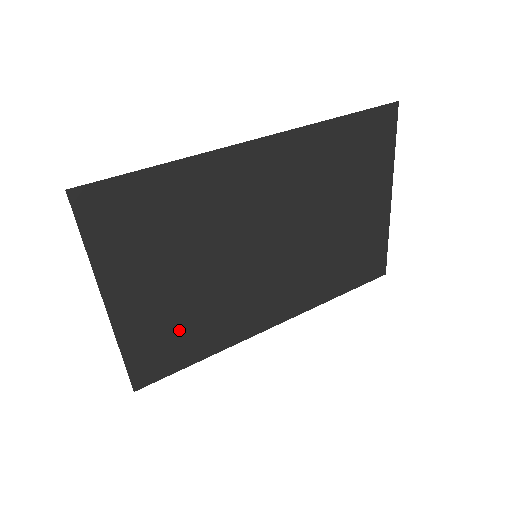
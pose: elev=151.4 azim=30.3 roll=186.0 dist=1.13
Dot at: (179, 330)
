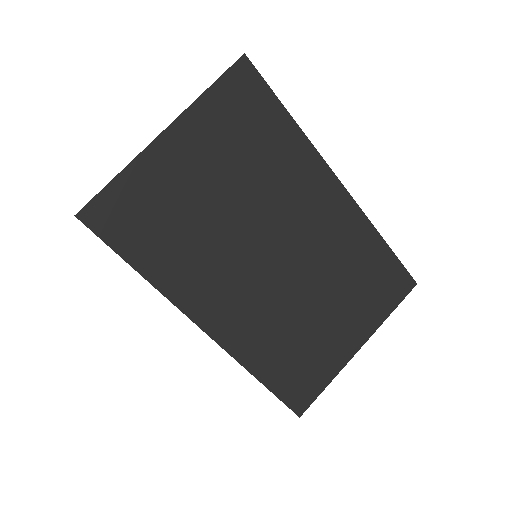
Dot at: (162, 222)
